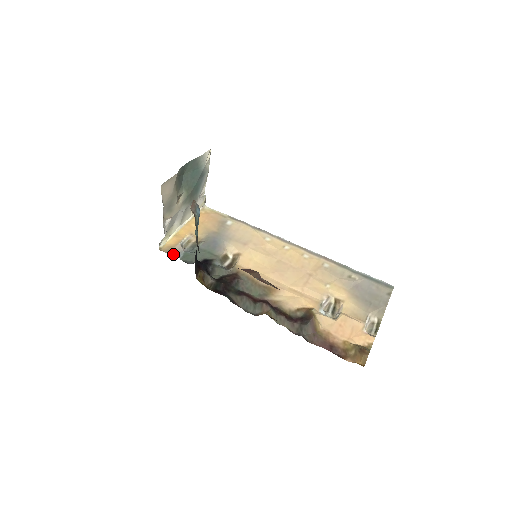
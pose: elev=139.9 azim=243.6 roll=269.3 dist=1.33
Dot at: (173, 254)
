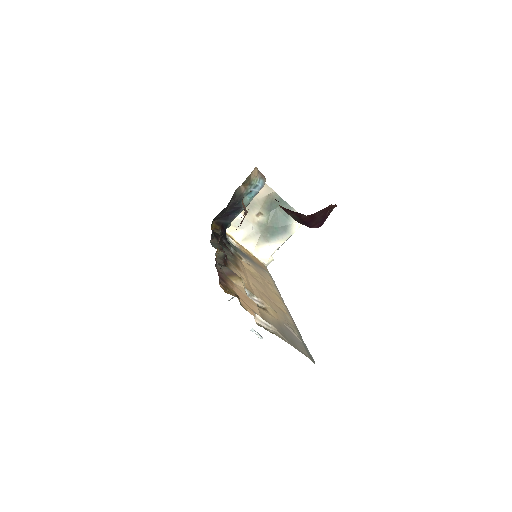
Dot at: occluded
